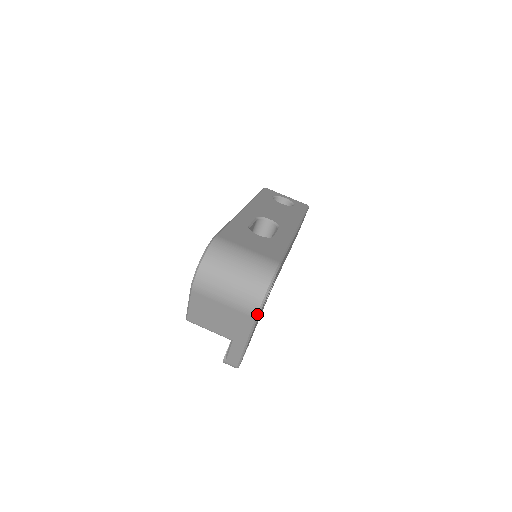
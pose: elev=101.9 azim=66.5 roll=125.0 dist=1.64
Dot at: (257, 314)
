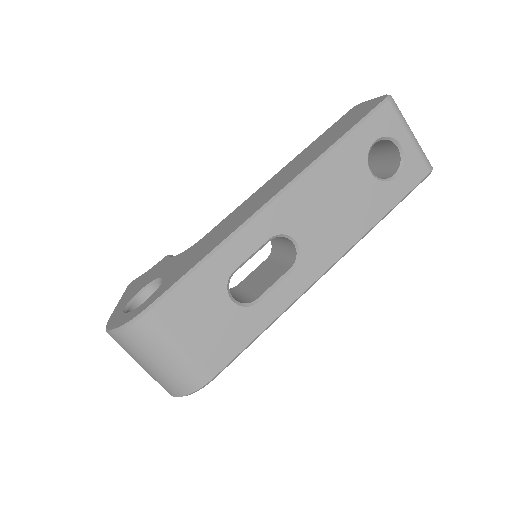
Dot at: occluded
